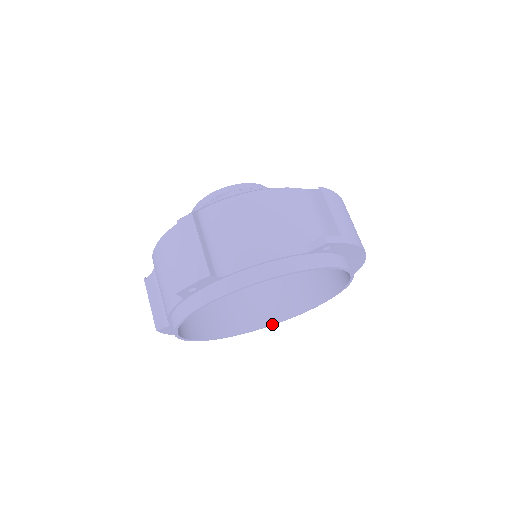
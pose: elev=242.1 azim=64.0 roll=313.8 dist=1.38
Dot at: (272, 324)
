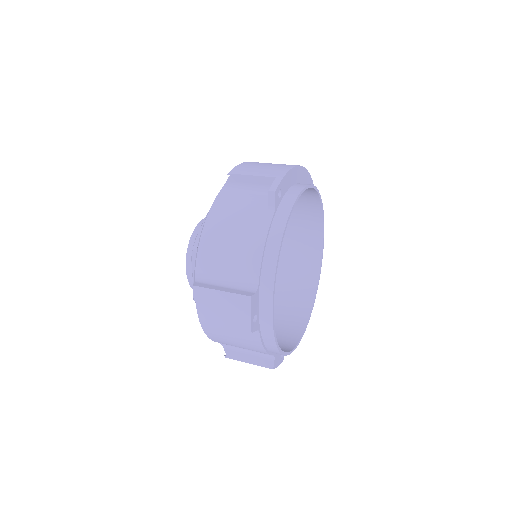
Dot at: (319, 274)
